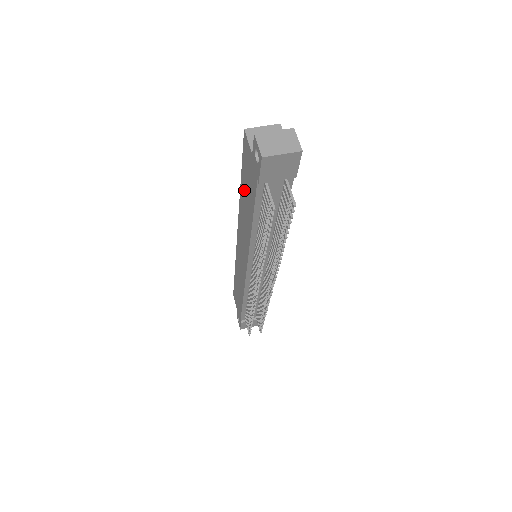
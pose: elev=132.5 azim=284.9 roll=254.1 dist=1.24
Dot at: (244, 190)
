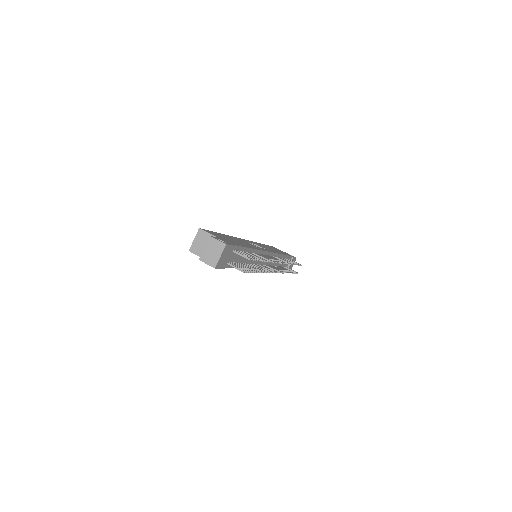
Dot at: occluded
